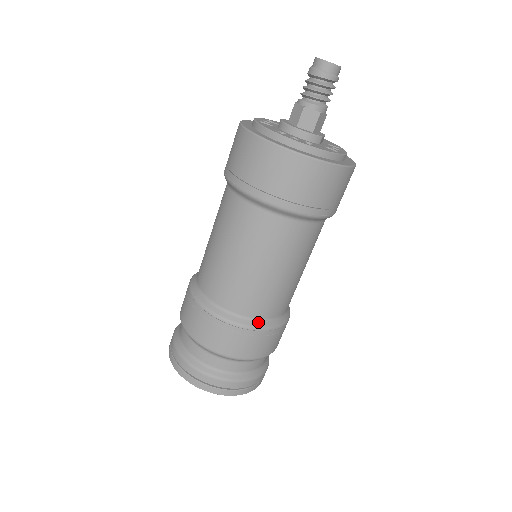
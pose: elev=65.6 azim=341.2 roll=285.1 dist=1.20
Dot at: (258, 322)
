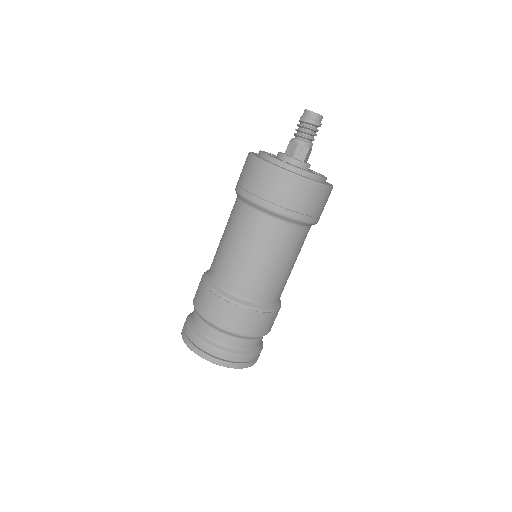
Dot at: (262, 305)
